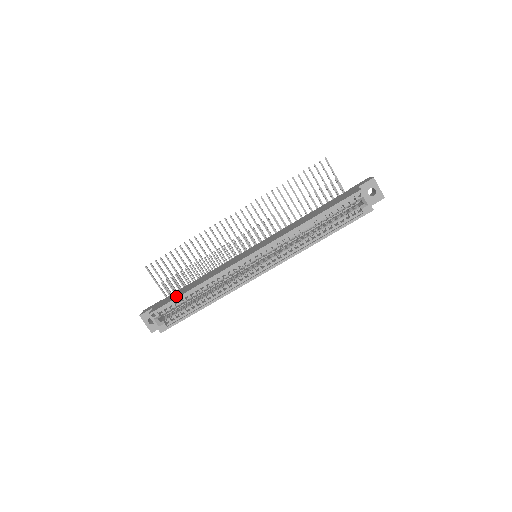
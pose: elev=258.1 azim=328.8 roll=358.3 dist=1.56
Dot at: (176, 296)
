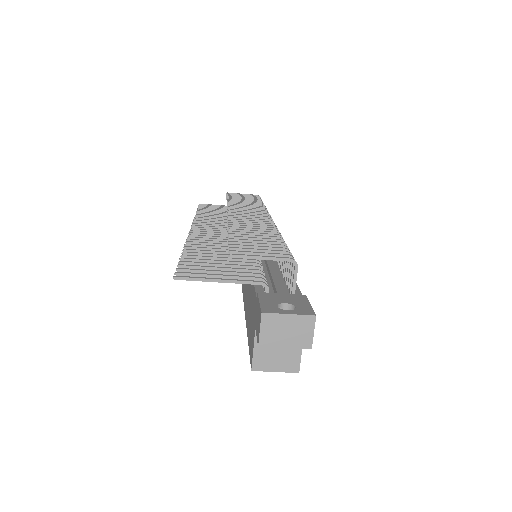
Dot at: occluded
